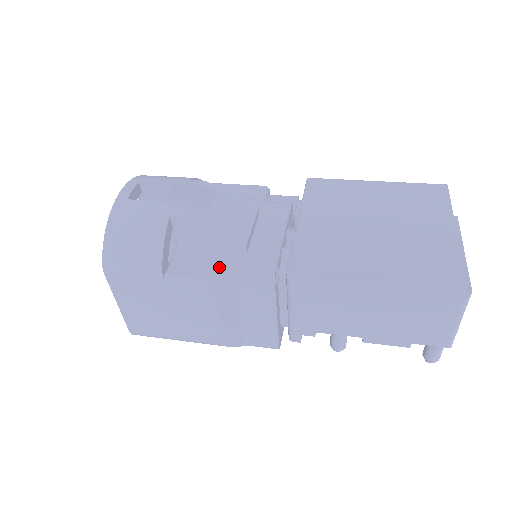
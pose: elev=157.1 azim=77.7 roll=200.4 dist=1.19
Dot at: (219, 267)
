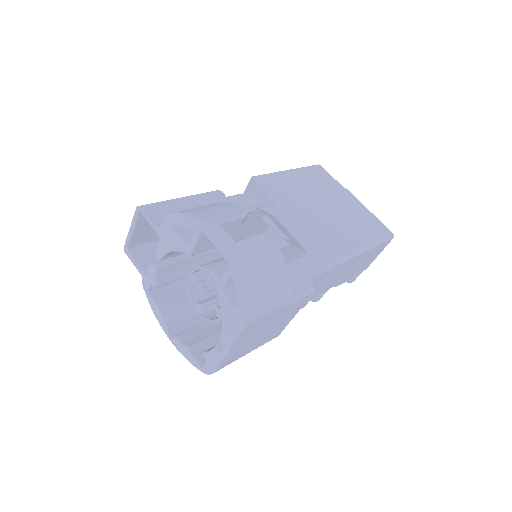
Dot at: (305, 275)
